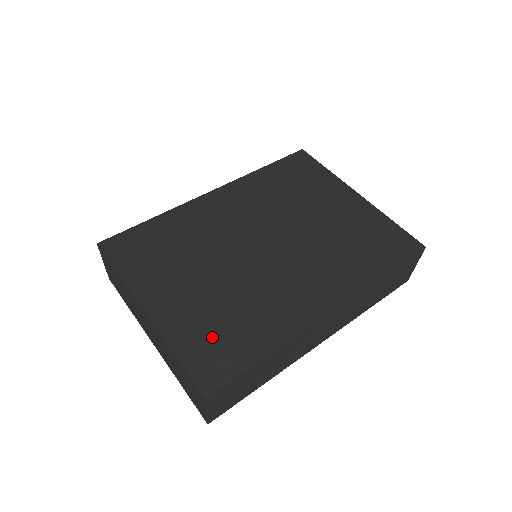
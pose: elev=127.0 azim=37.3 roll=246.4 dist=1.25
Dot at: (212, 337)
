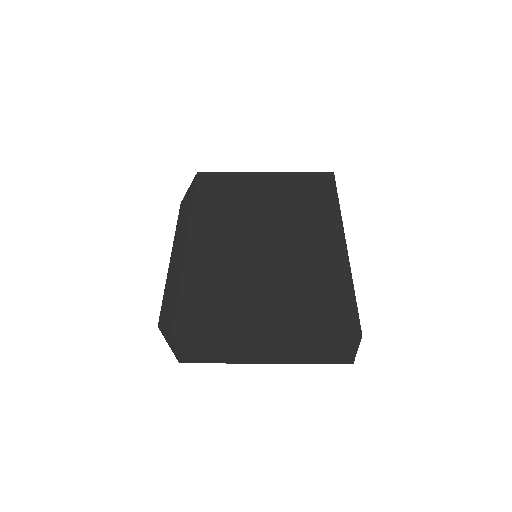
Dot at: (318, 308)
